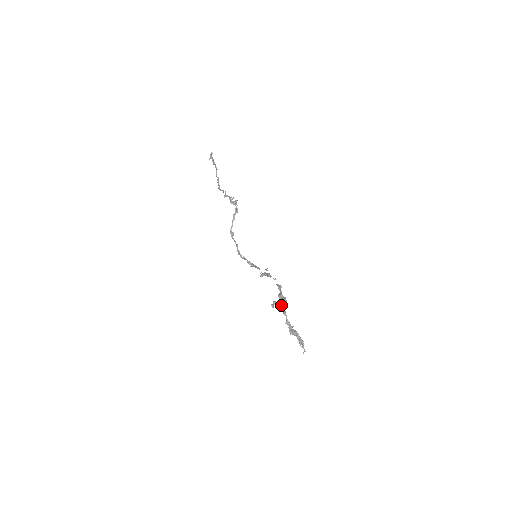
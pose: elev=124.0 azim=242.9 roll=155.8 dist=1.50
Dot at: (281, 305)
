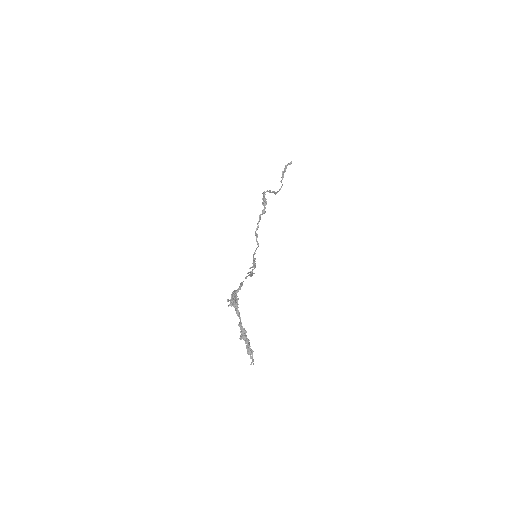
Dot at: (235, 304)
